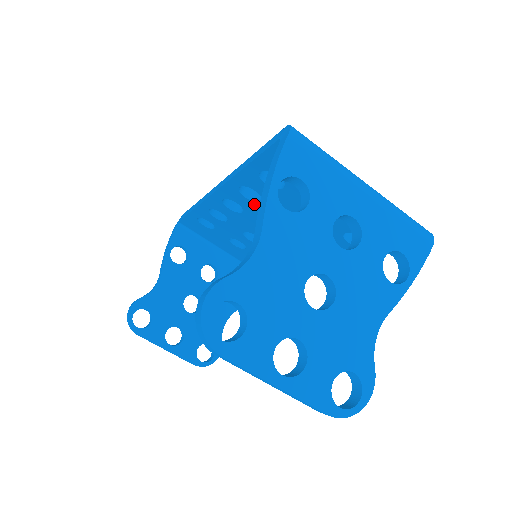
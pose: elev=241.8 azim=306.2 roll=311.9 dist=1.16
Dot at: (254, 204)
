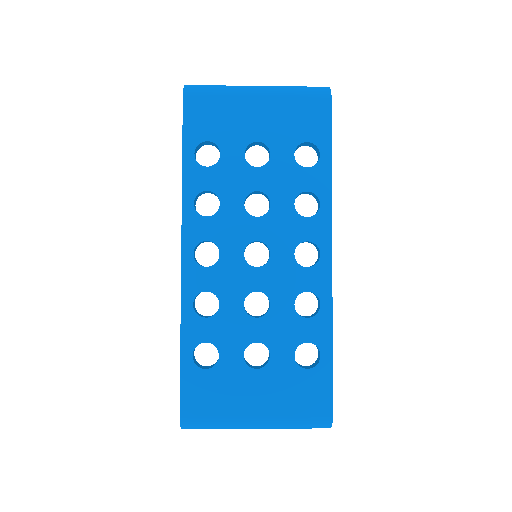
Dot at: occluded
